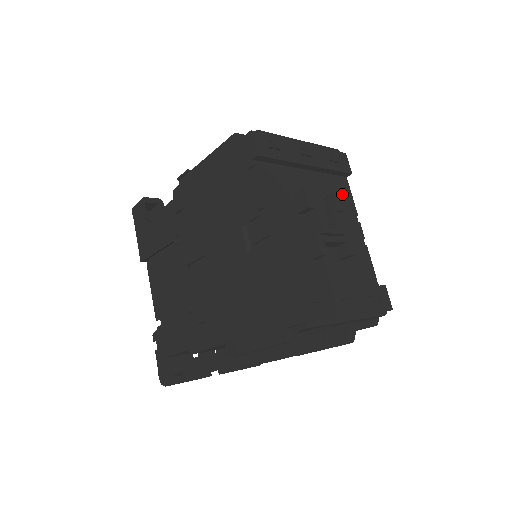
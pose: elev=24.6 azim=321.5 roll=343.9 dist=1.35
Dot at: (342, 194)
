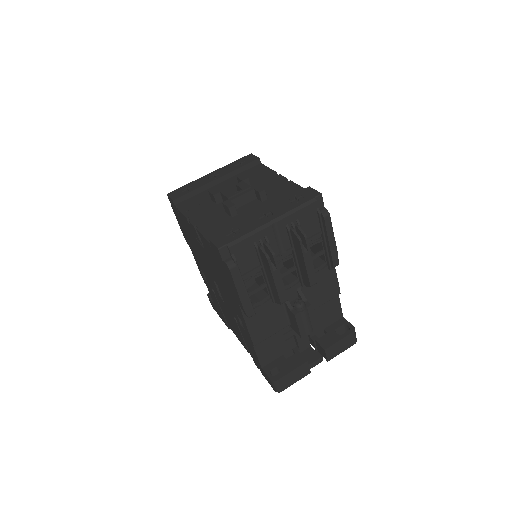
Dot at: (258, 173)
